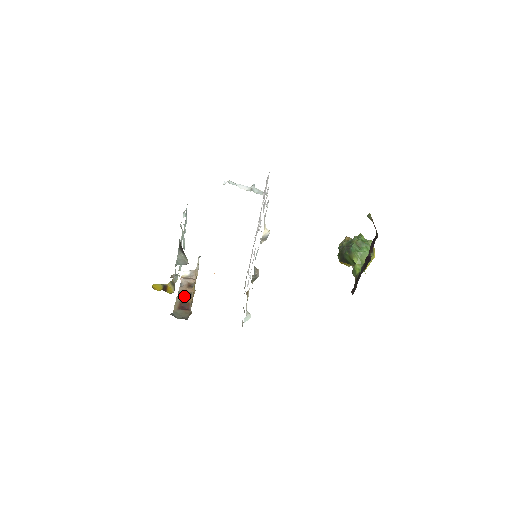
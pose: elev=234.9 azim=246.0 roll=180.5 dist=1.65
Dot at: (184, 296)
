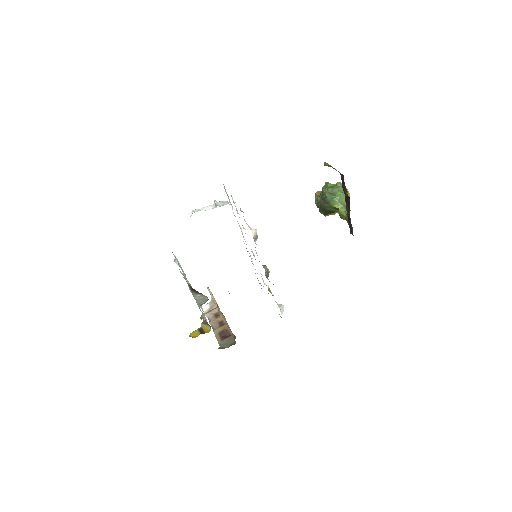
Dot at: (218, 327)
